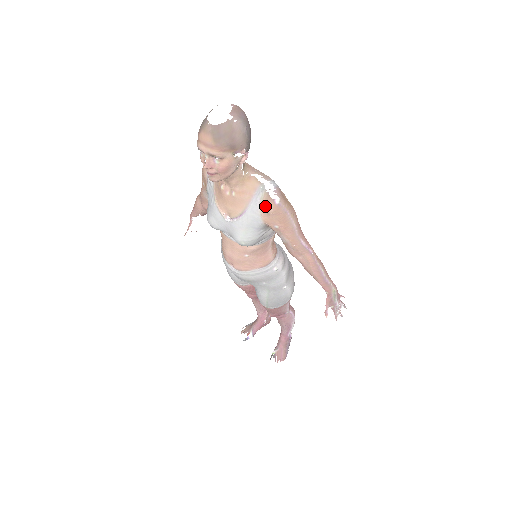
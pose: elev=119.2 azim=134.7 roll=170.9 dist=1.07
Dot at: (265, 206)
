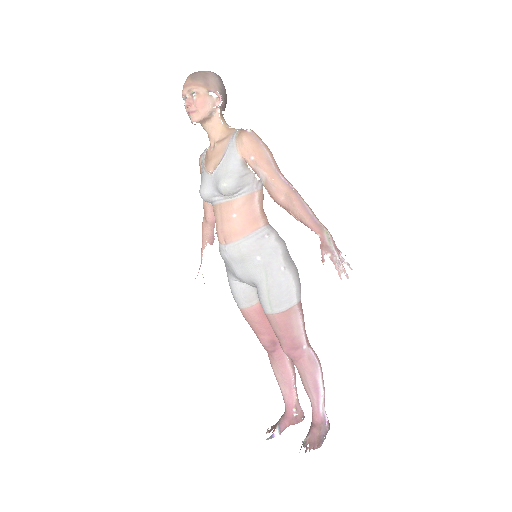
Dot at: (239, 137)
